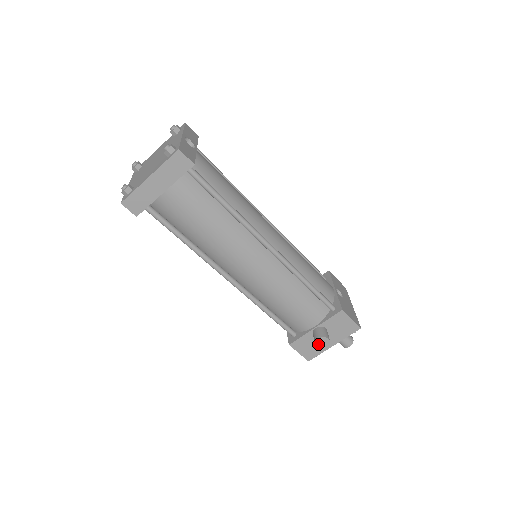
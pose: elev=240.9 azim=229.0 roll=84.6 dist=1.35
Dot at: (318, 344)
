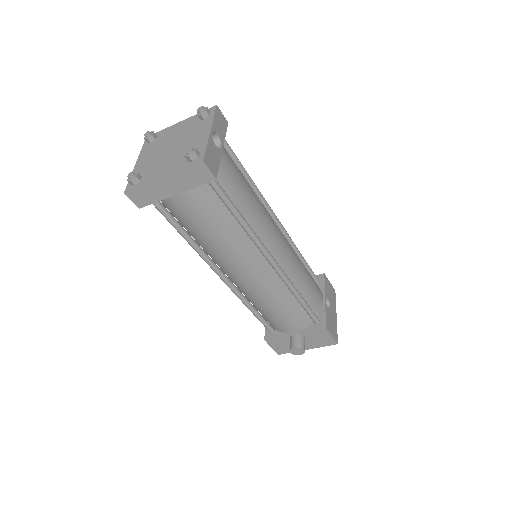
Dot at: (292, 351)
